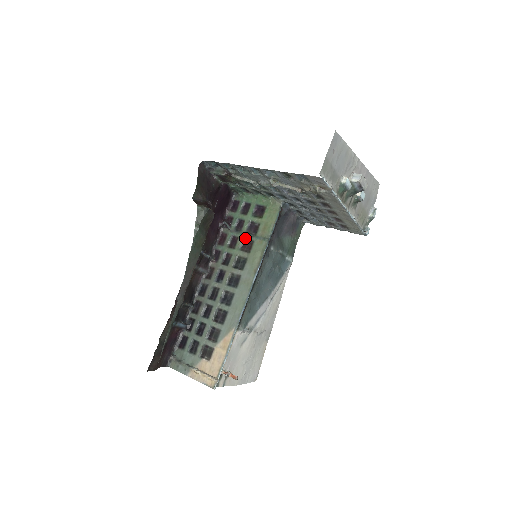
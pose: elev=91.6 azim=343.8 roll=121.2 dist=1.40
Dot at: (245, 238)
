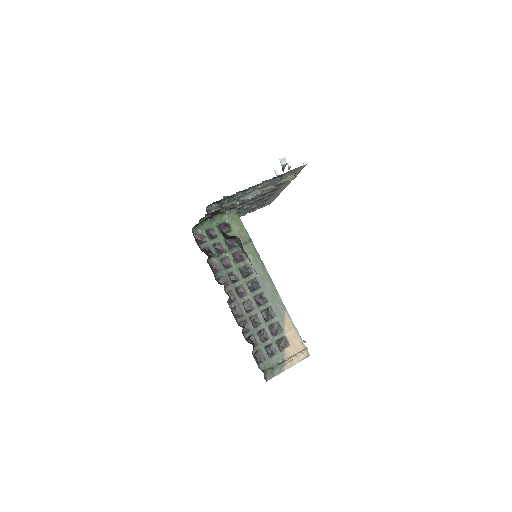
Dot at: (233, 253)
